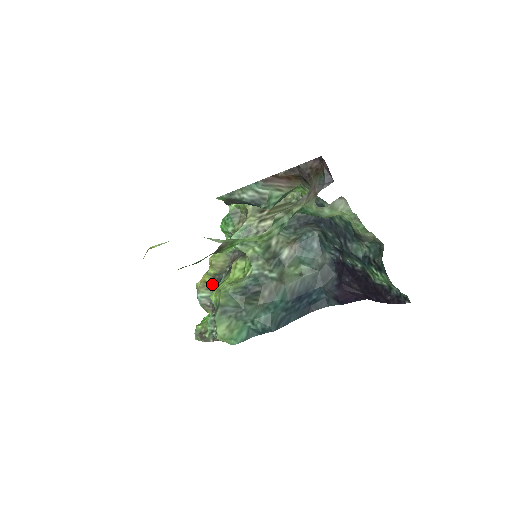
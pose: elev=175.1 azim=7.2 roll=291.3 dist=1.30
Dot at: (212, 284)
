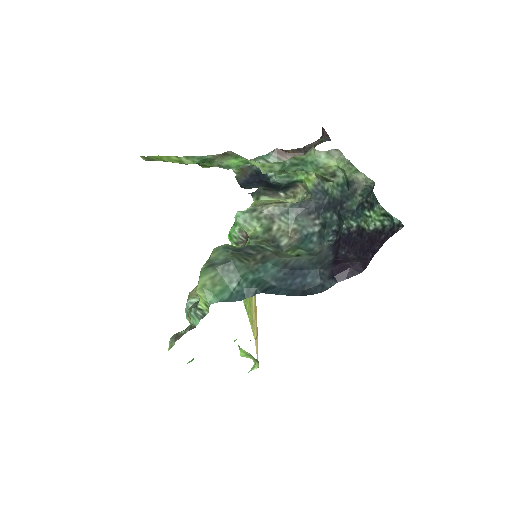
Dot at: occluded
